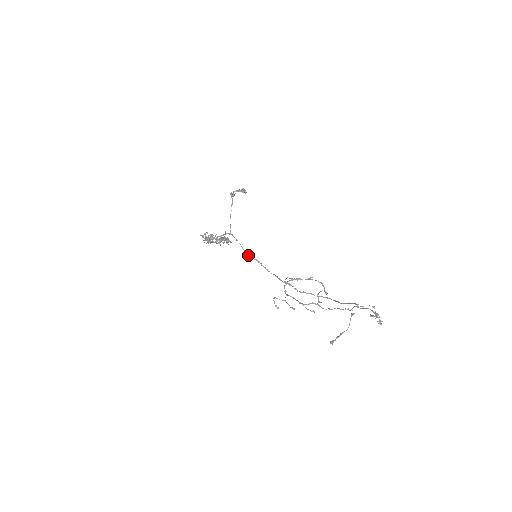
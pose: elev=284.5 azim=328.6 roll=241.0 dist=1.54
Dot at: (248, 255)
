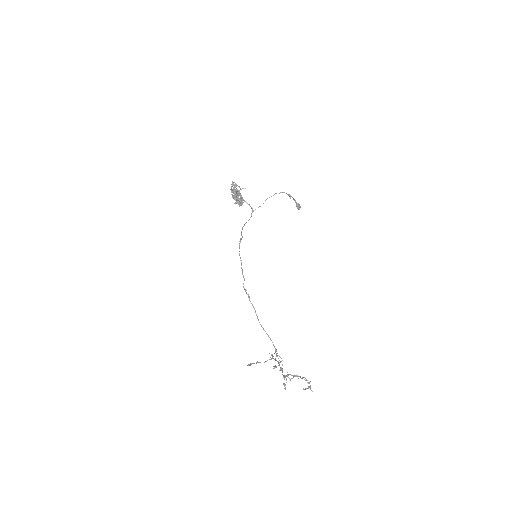
Dot at: (242, 229)
